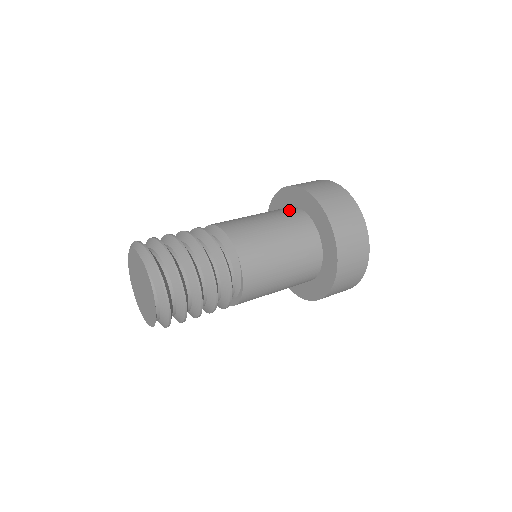
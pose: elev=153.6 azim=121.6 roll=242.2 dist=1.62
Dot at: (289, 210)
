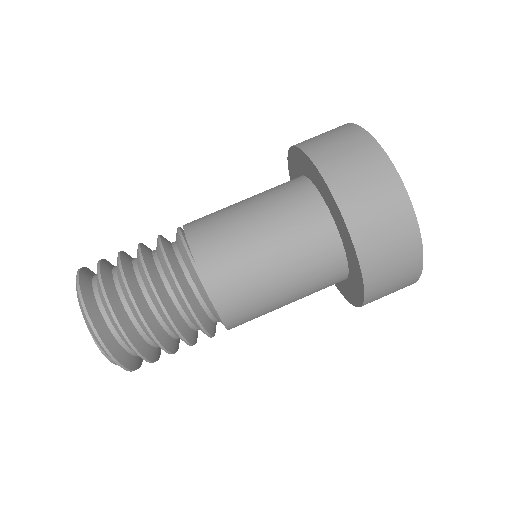
Dot at: (308, 212)
